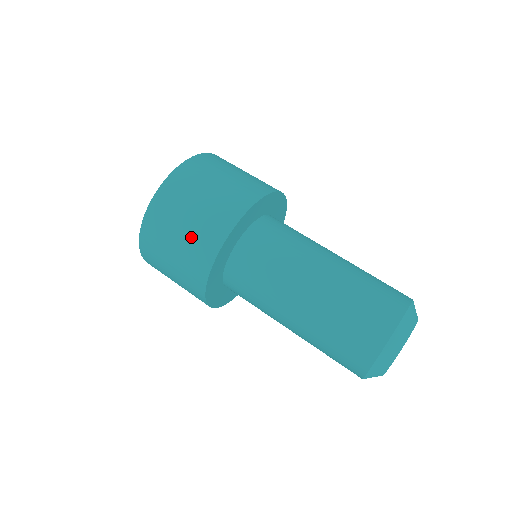
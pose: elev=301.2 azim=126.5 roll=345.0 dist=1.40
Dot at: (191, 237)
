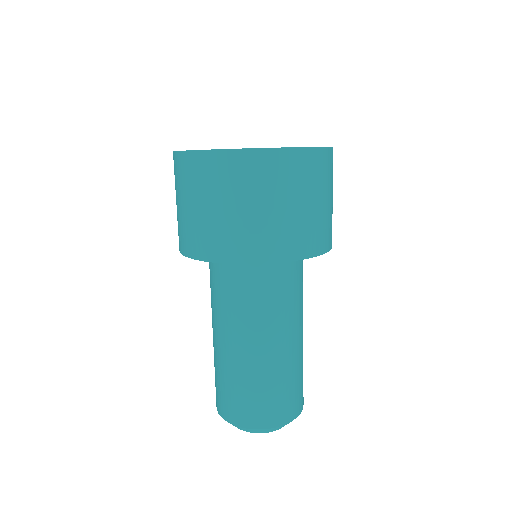
Dot at: (215, 223)
